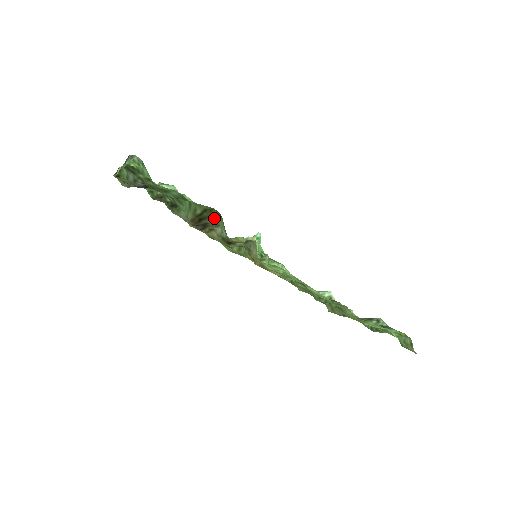
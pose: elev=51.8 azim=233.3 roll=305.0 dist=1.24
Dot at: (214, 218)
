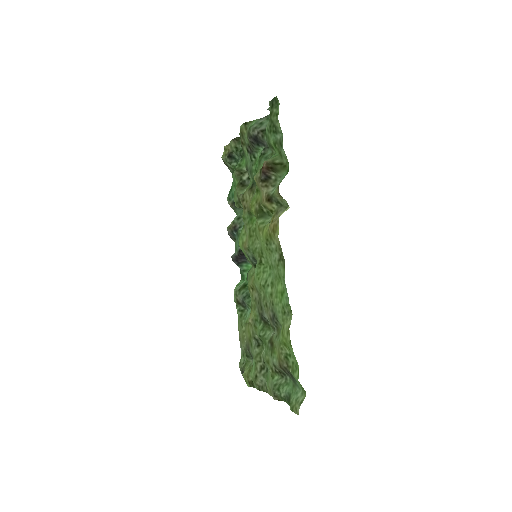
Dot at: (278, 177)
